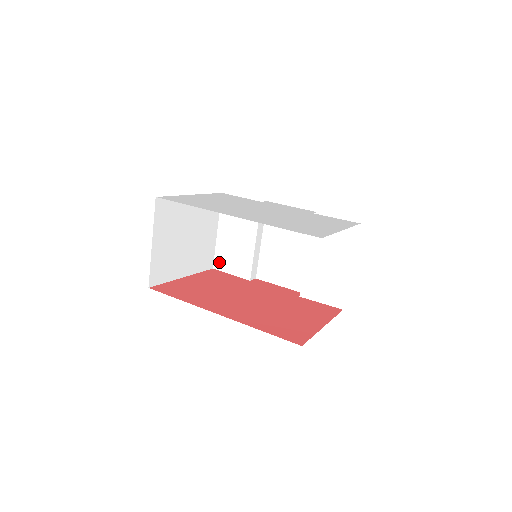
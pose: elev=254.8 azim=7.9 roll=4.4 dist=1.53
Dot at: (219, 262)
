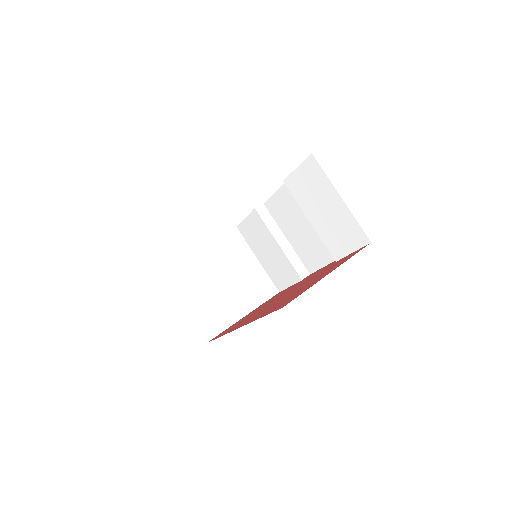
Dot at: (277, 283)
